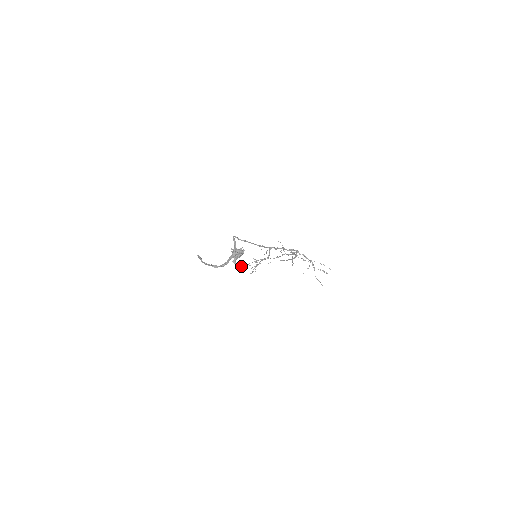
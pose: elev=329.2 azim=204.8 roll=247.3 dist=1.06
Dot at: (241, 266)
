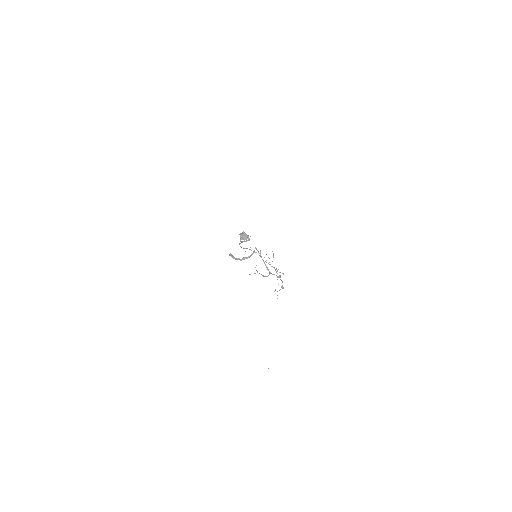
Dot at: (241, 247)
